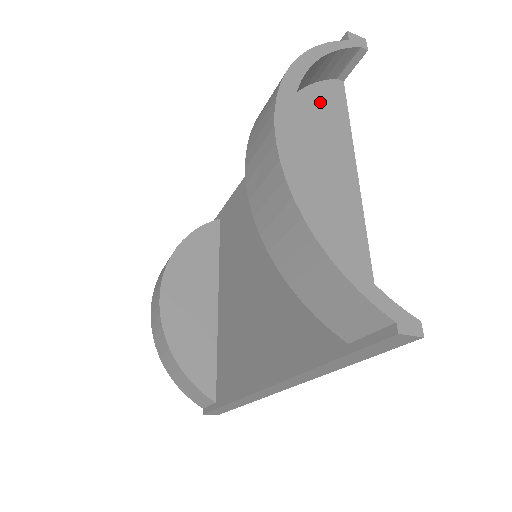
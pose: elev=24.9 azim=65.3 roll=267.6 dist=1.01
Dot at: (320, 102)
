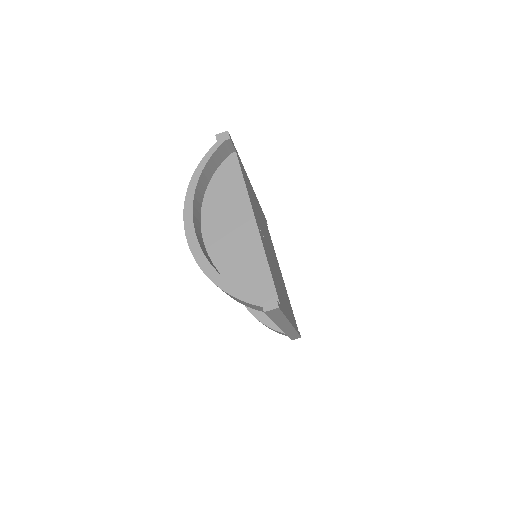
Dot at: (223, 180)
